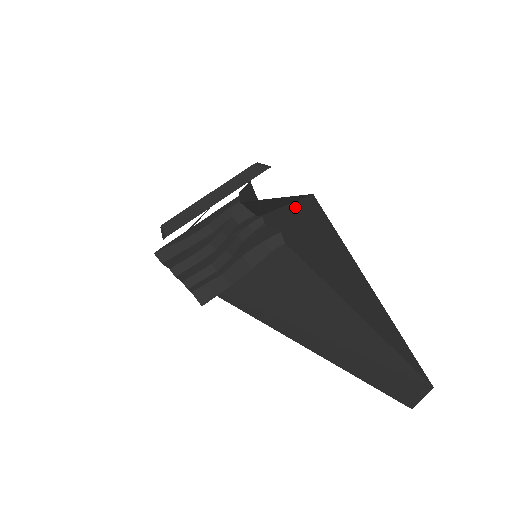
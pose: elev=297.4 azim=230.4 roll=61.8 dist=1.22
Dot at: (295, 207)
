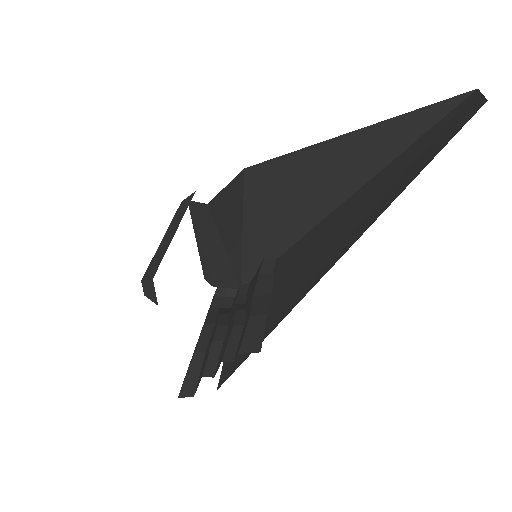
Dot at: (248, 210)
